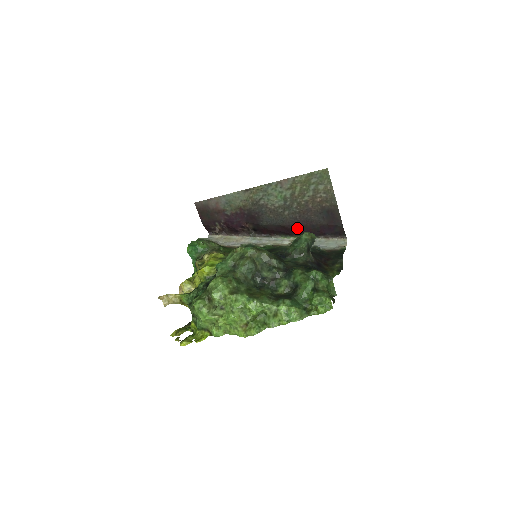
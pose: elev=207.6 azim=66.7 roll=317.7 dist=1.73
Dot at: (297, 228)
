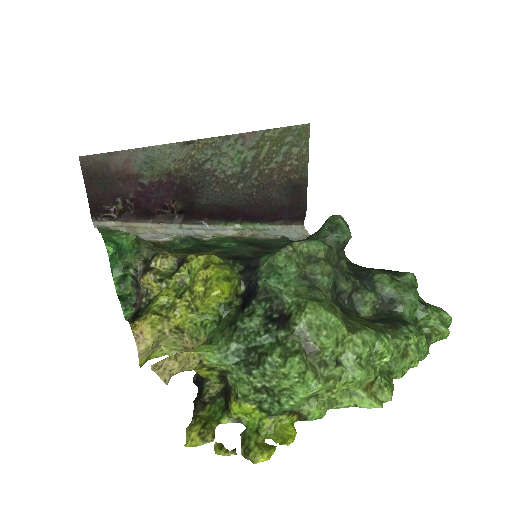
Dot at: (249, 210)
